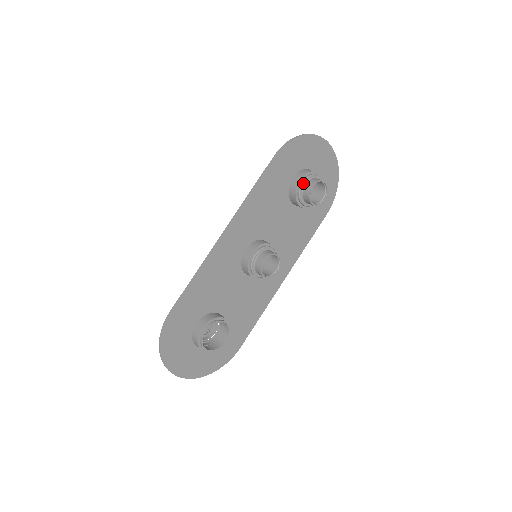
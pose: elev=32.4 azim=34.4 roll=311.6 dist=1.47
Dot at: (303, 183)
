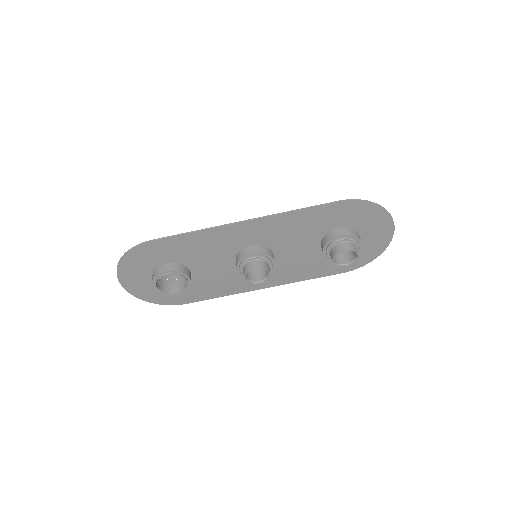
Dot at: (341, 240)
